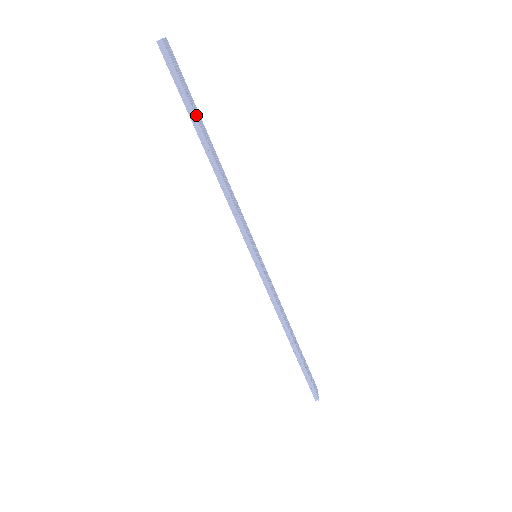
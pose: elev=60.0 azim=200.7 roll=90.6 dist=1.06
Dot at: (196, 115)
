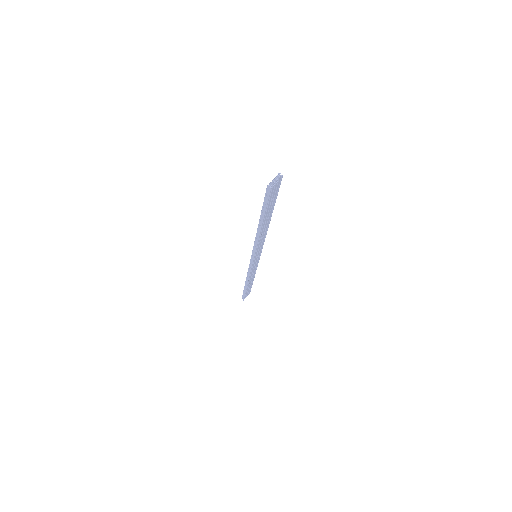
Dot at: (267, 213)
